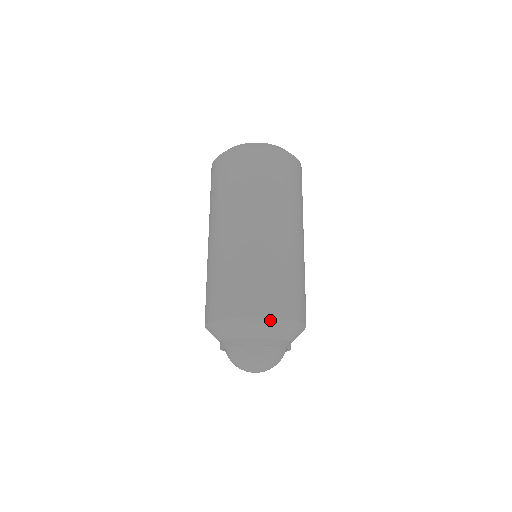
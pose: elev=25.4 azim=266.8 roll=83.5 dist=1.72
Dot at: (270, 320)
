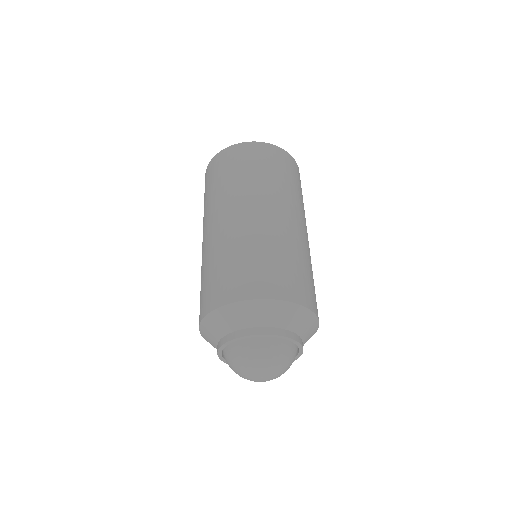
Dot at: (226, 308)
